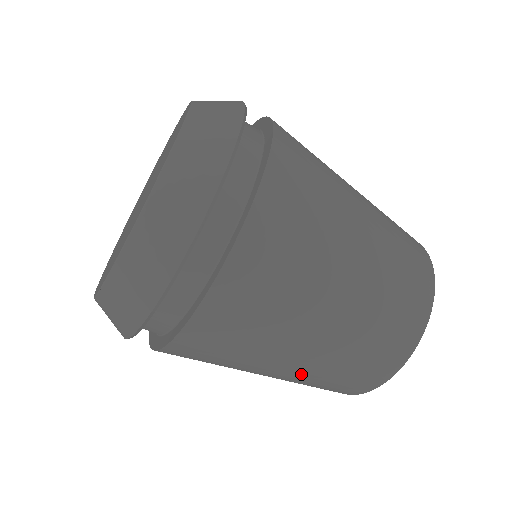
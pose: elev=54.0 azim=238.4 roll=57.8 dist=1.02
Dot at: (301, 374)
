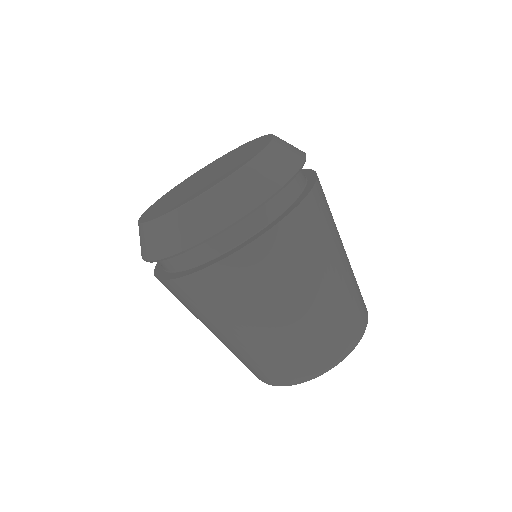
Dot at: (237, 348)
